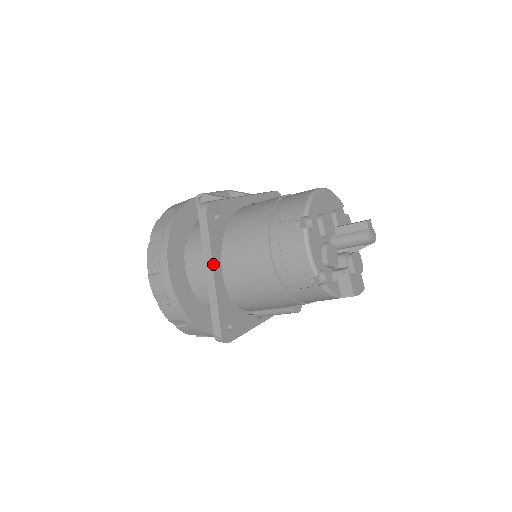
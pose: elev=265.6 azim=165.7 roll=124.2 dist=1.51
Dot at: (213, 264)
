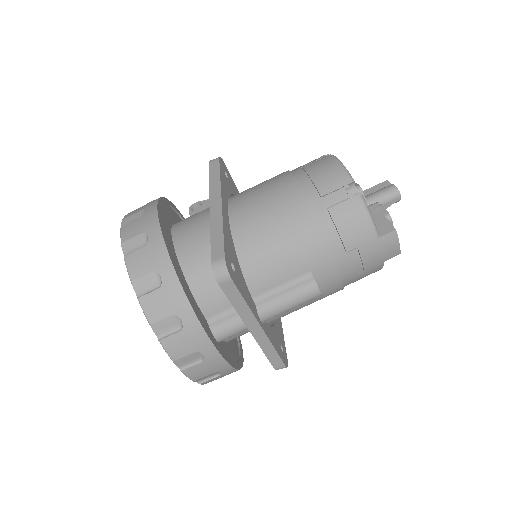
Dot at: (221, 193)
